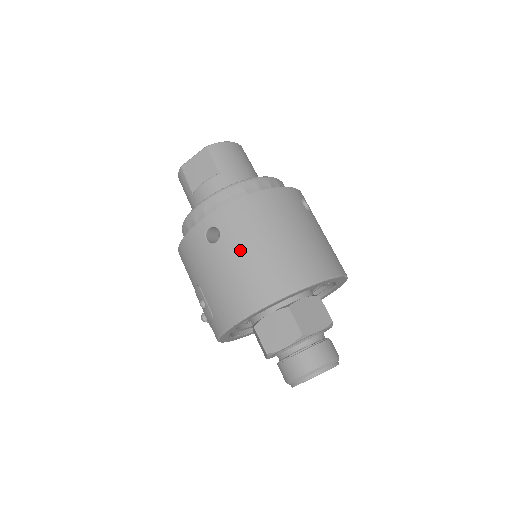
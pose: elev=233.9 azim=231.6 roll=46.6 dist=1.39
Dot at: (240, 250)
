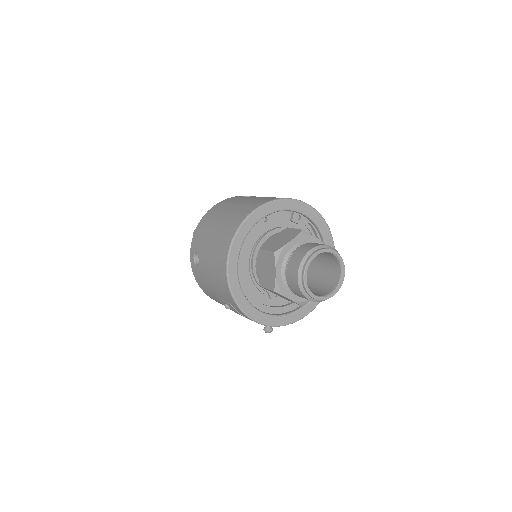
Dot at: (206, 247)
